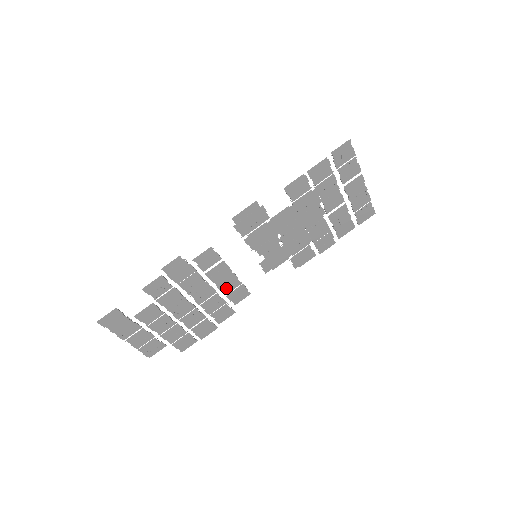
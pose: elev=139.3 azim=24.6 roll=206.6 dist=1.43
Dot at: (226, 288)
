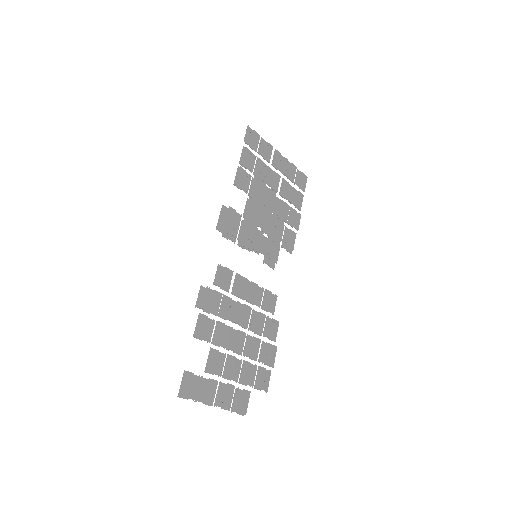
Dot at: (256, 300)
